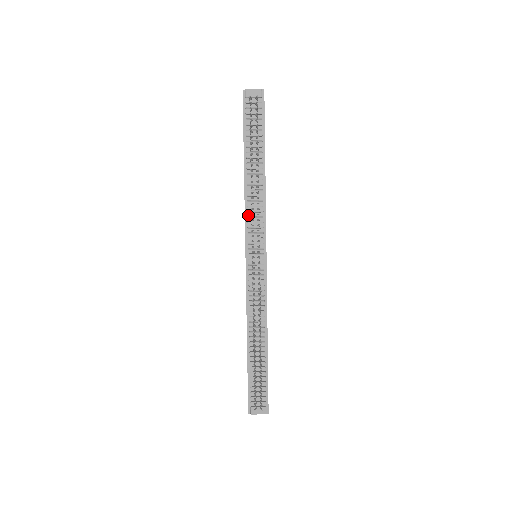
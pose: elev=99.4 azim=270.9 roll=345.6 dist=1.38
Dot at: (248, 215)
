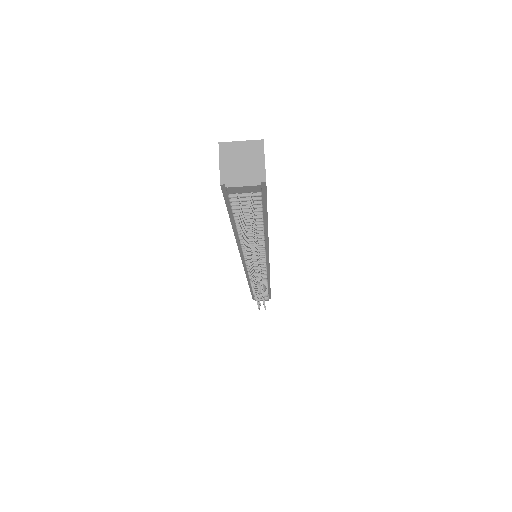
Dot at: (244, 254)
